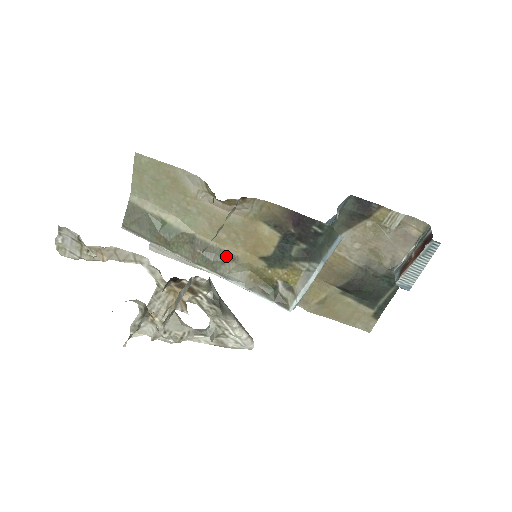
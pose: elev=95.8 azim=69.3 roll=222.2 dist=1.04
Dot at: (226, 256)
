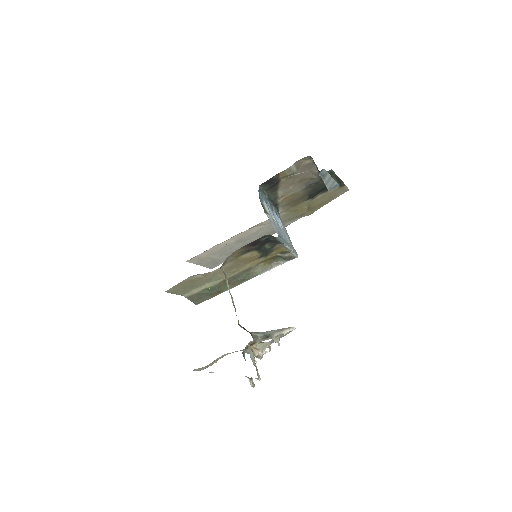
Dot at: (245, 271)
